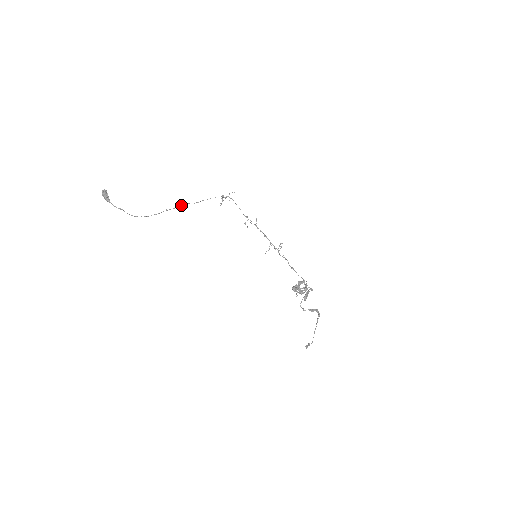
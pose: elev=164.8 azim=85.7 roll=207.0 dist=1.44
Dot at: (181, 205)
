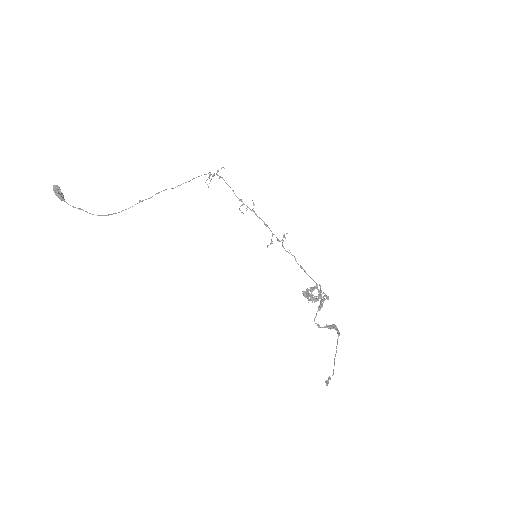
Dot at: (158, 192)
